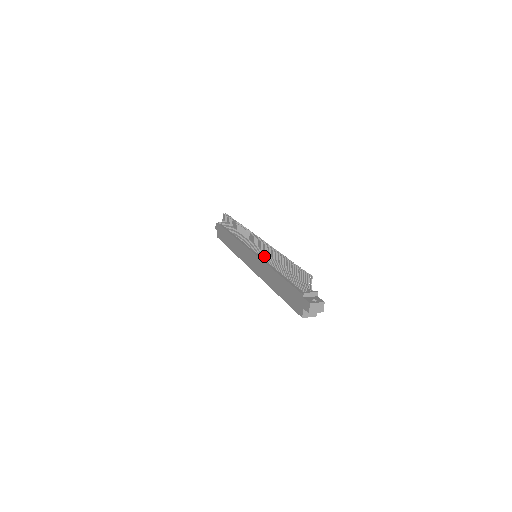
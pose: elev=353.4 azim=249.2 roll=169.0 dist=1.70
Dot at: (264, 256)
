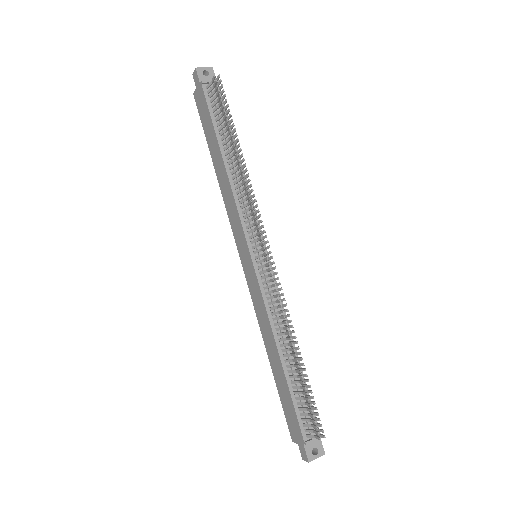
Dot at: (270, 298)
